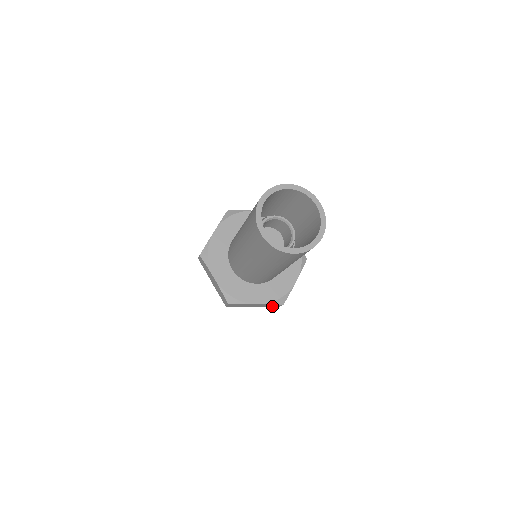
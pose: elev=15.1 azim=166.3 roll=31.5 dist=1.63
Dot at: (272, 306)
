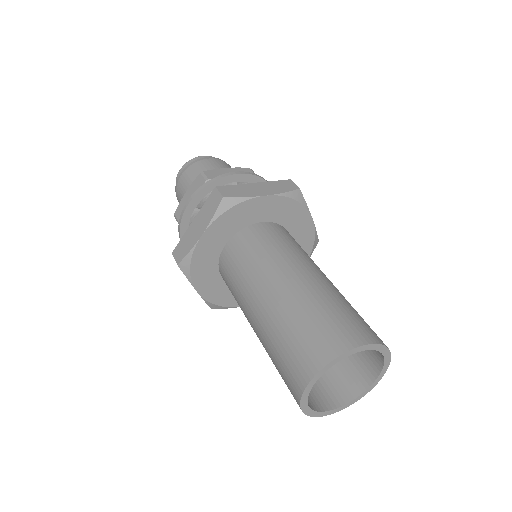
Dot at: occluded
